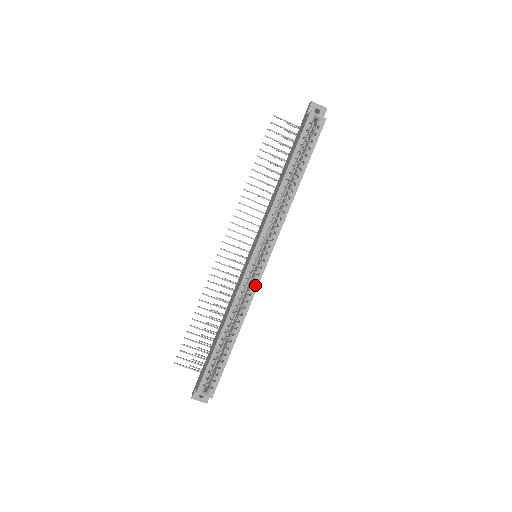
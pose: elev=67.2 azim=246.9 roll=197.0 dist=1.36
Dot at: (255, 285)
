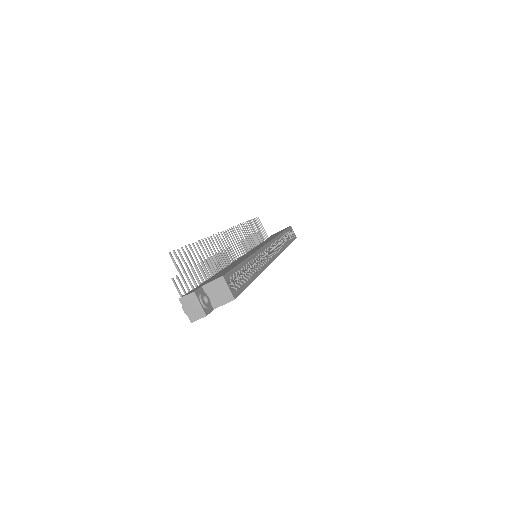
Dot at: (269, 260)
